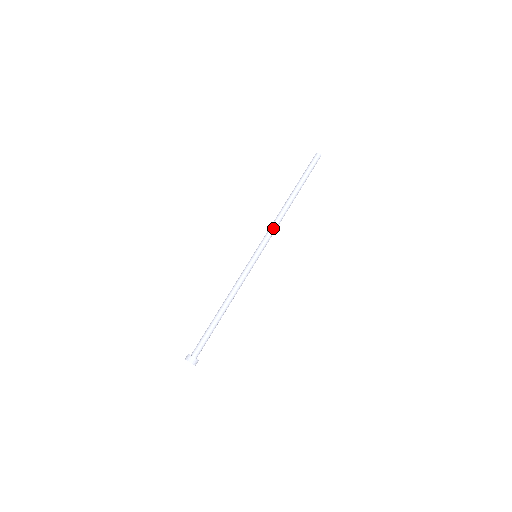
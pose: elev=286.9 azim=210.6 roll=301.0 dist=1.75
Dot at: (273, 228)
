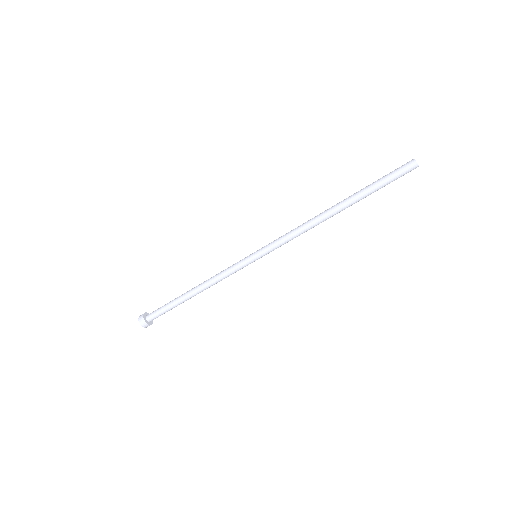
Dot at: occluded
